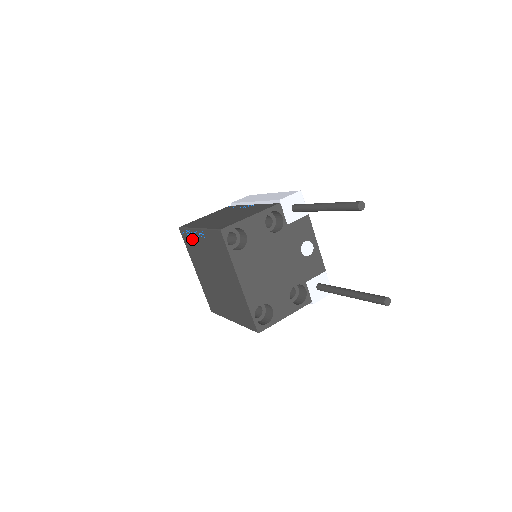
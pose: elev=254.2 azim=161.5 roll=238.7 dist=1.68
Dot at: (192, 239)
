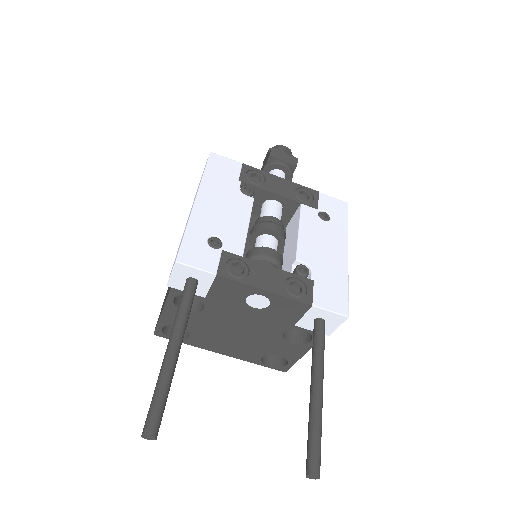
Dot at: occluded
